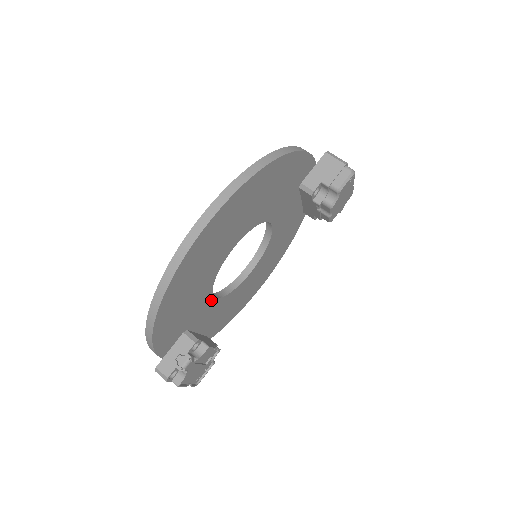
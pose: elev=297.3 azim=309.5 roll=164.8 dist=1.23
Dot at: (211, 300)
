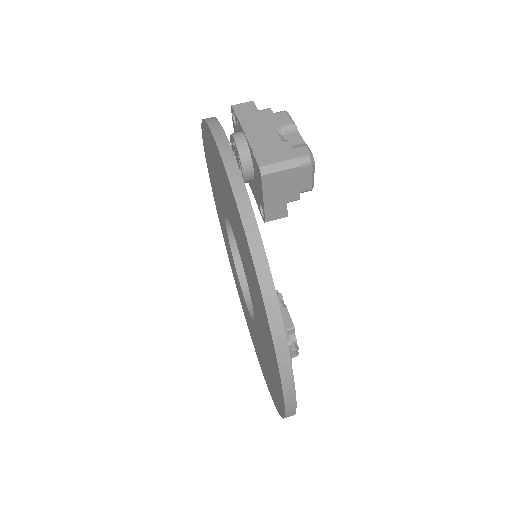
Dot at: occluded
